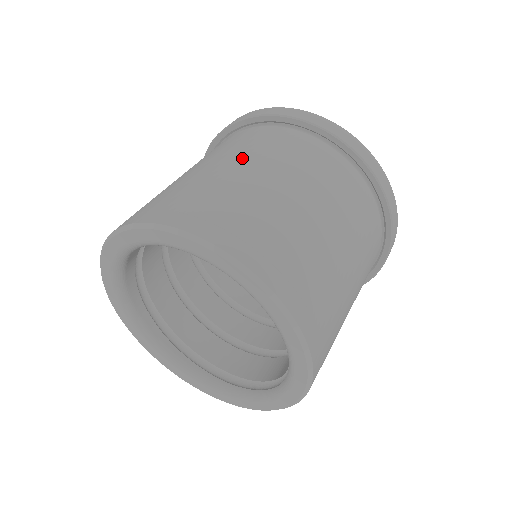
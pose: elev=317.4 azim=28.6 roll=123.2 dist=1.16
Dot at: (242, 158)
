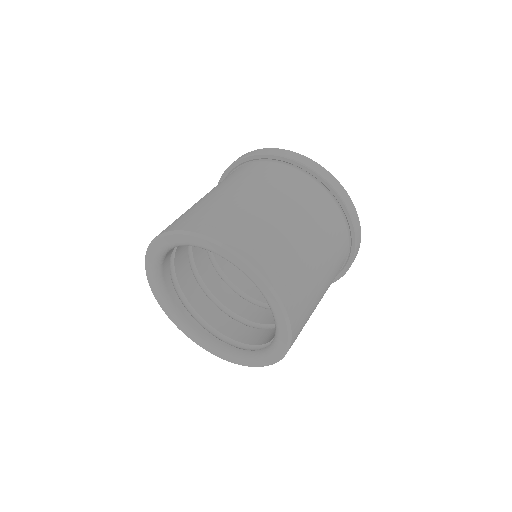
Dot at: (226, 186)
